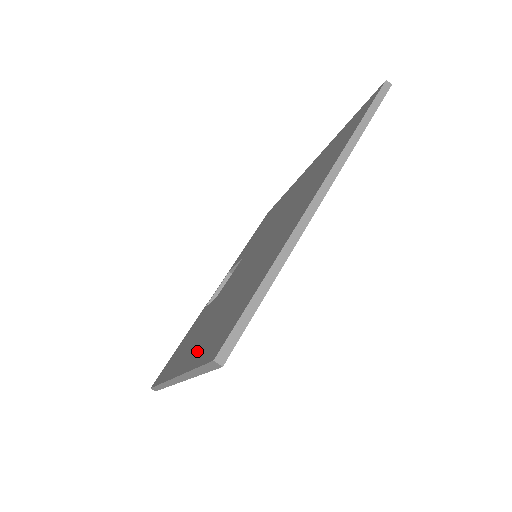
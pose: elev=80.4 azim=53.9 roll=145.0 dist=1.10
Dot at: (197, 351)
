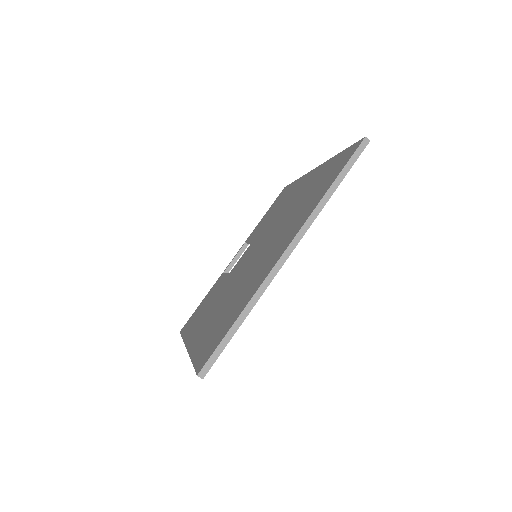
Dot at: (200, 341)
